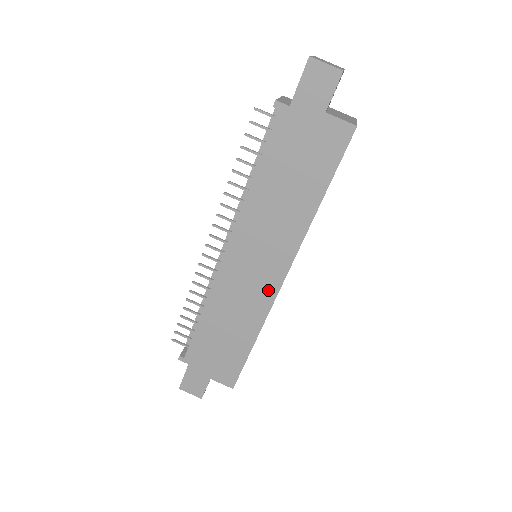
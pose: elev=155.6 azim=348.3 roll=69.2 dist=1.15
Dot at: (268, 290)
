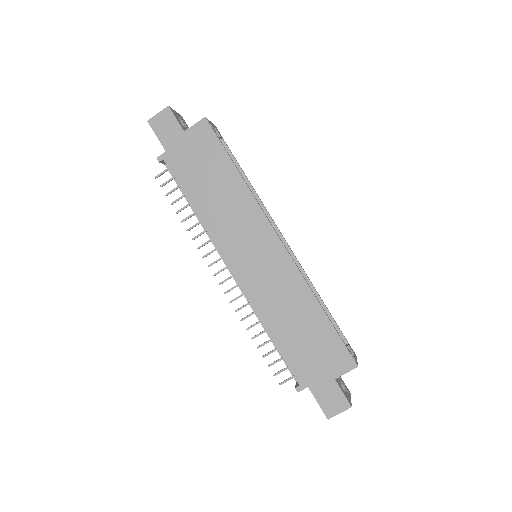
Dot at: (281, 260)
